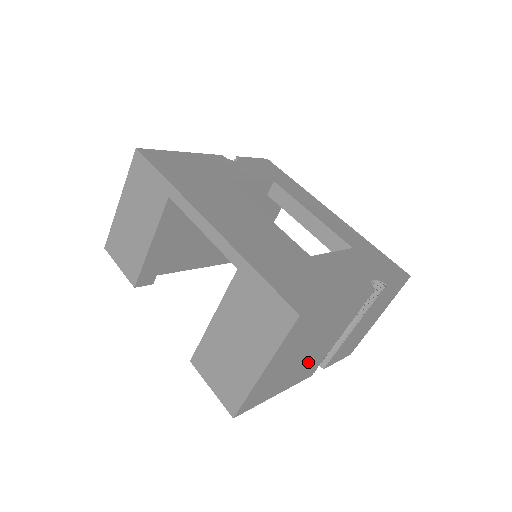
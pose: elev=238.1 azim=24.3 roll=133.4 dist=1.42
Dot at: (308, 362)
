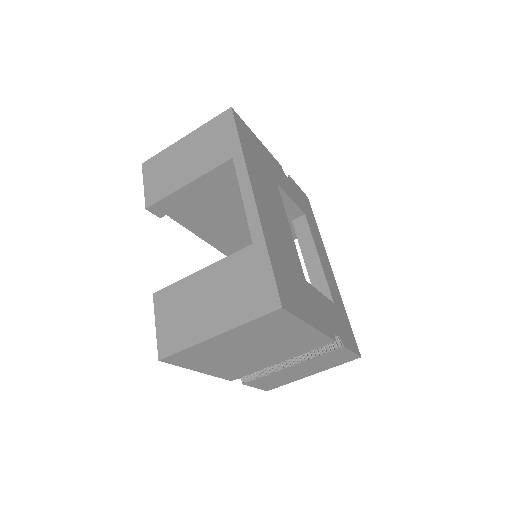
Dot at: (243, 363)
